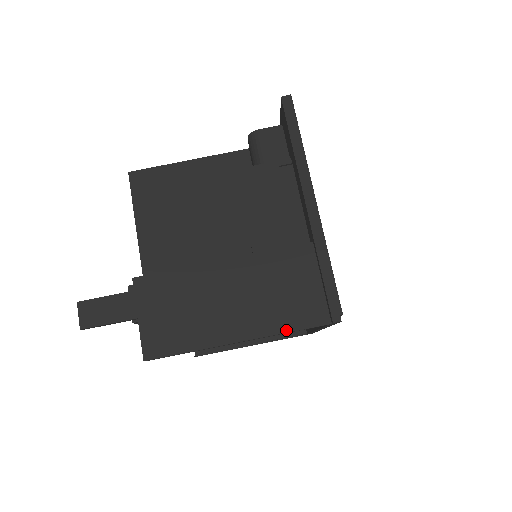
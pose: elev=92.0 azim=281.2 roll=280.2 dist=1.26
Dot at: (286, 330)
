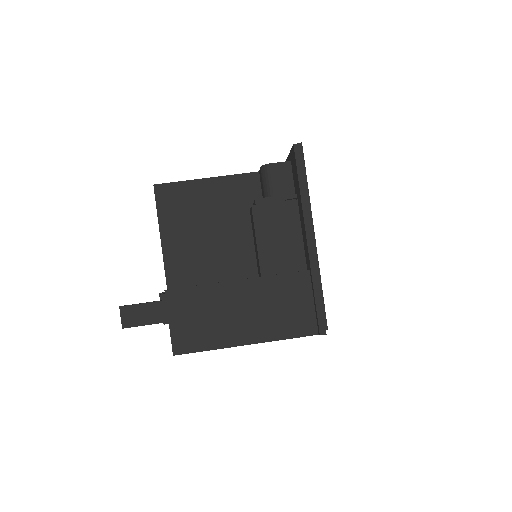
Dot at: (284, 338)
